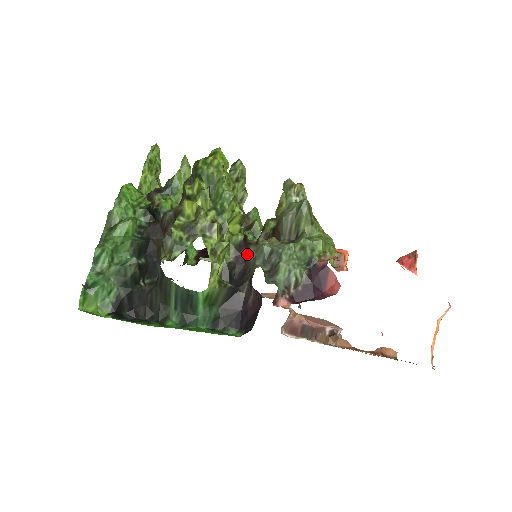
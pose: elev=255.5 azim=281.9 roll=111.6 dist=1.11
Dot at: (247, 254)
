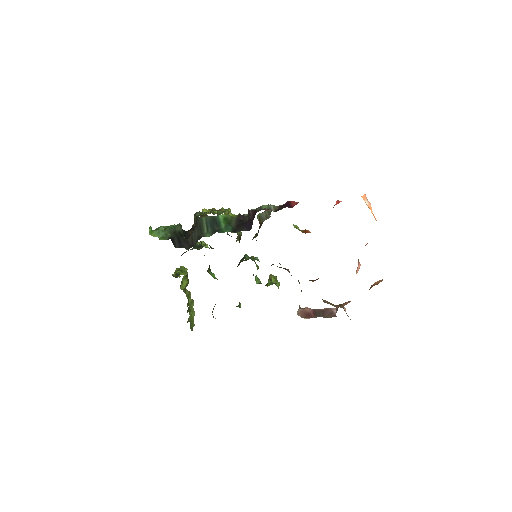
Dot at: (244, 217)
